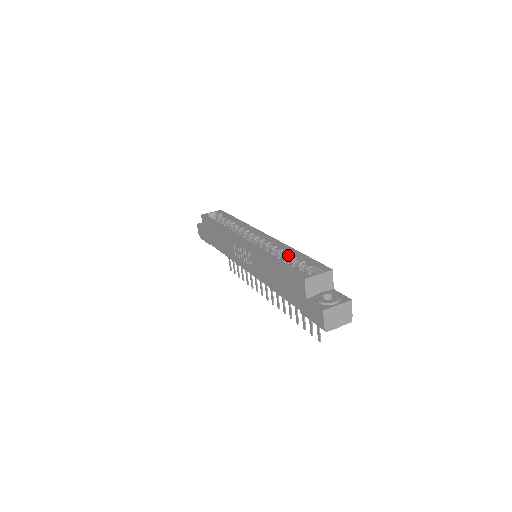
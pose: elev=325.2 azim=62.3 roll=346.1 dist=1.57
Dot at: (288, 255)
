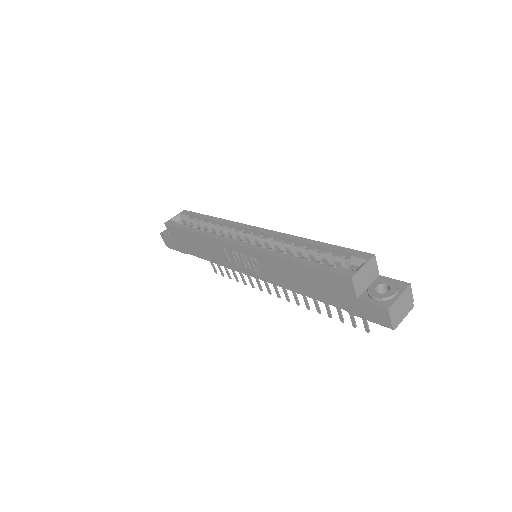
Dot at: (305, 249)
